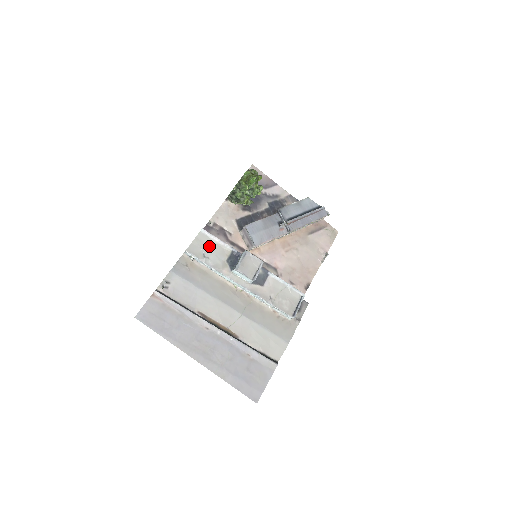
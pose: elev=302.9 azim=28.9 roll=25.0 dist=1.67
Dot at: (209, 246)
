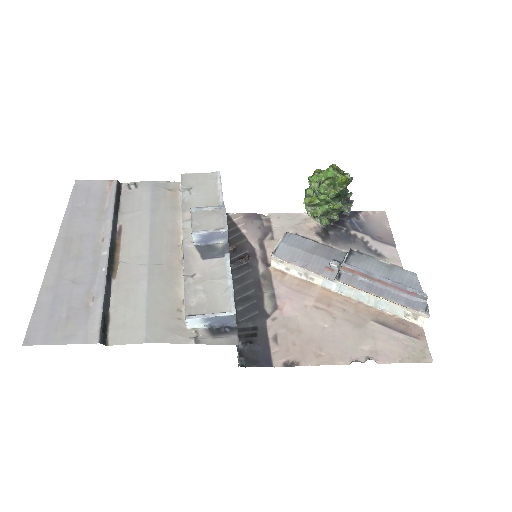
Dot at: (206, 187)
